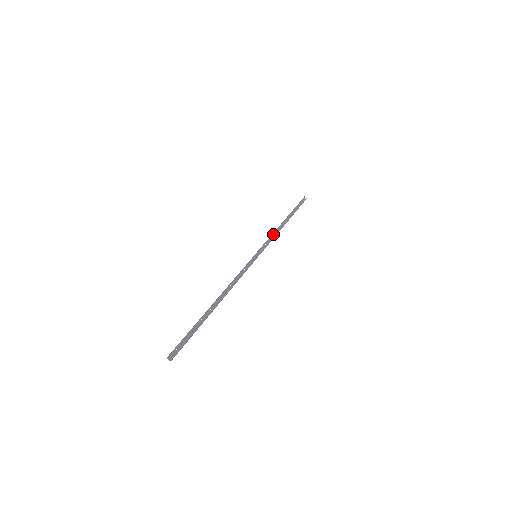
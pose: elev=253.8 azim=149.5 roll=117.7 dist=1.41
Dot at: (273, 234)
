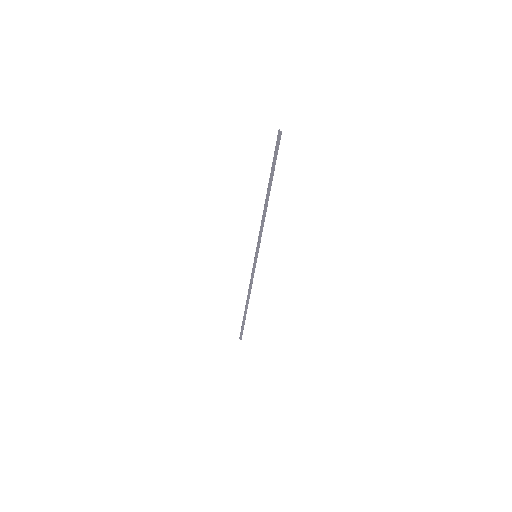
Dot at: (249, 285)
